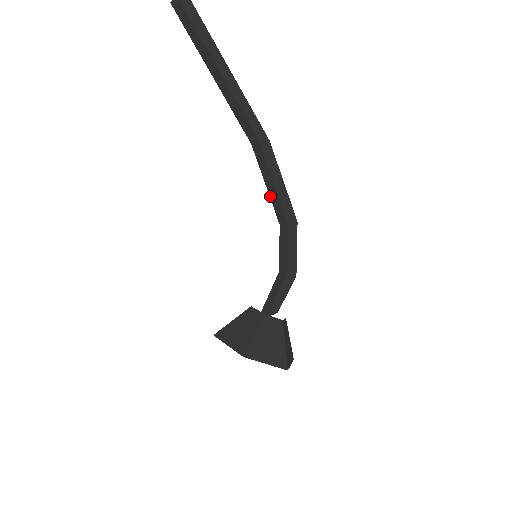
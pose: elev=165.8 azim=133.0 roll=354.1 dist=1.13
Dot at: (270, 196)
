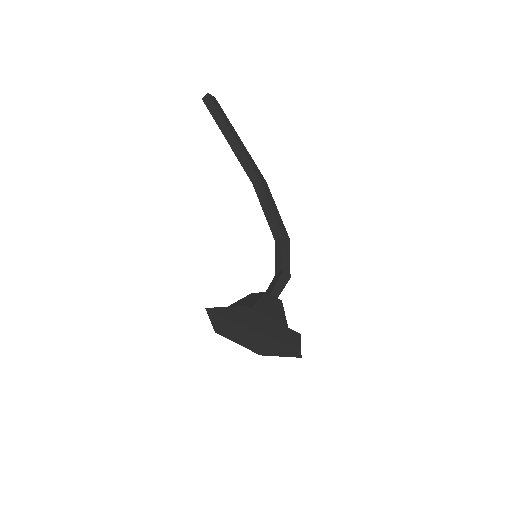
Dot at: (267, 219)
